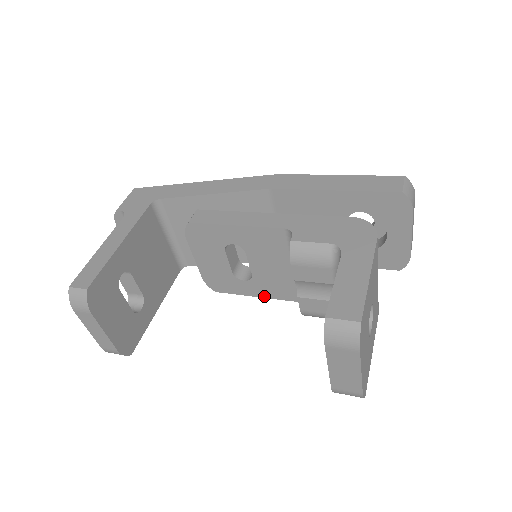
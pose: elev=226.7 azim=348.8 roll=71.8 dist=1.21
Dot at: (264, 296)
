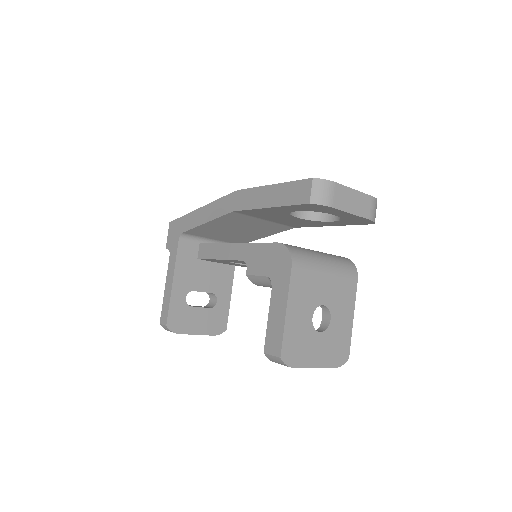
Dot at: occluded
